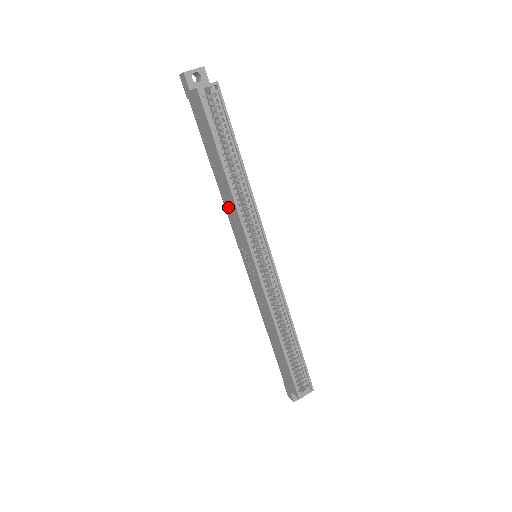
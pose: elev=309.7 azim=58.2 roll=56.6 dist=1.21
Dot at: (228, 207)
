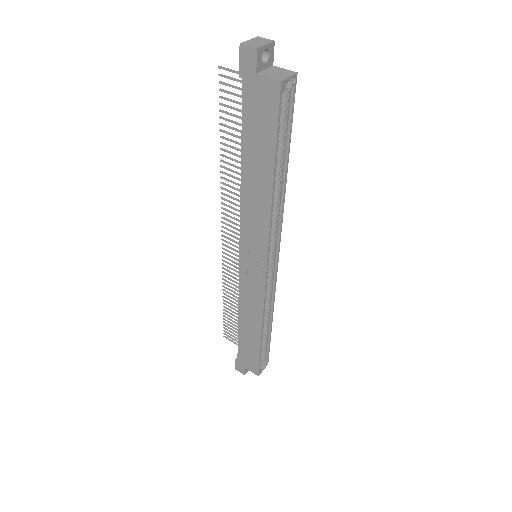
Dot at: (249, 211)
